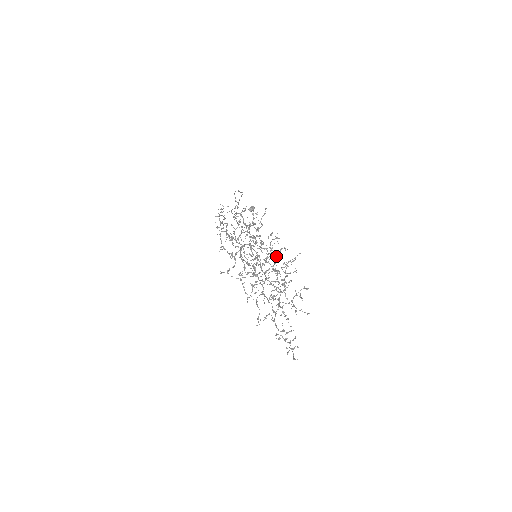
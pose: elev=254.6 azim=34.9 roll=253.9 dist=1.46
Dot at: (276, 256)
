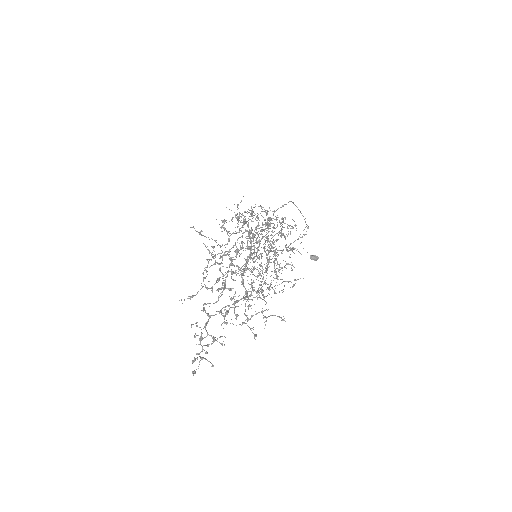
Dot at: (278, 270)
